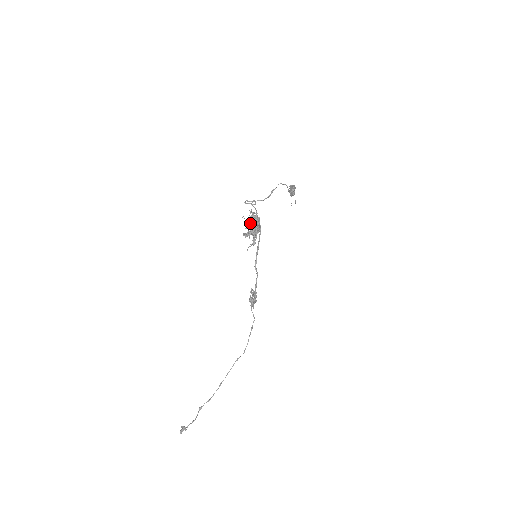
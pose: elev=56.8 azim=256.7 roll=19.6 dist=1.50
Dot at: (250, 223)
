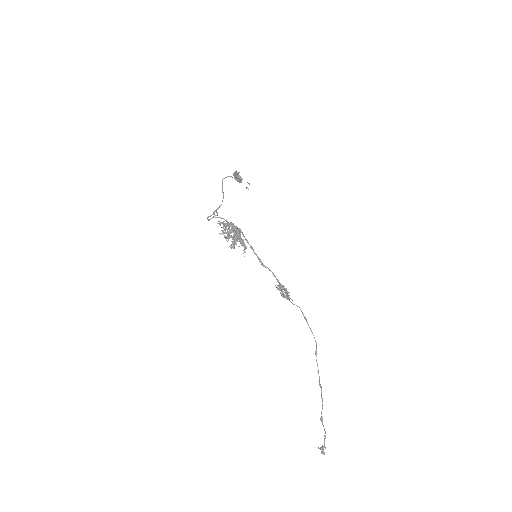
Dot at: (227, 233)
